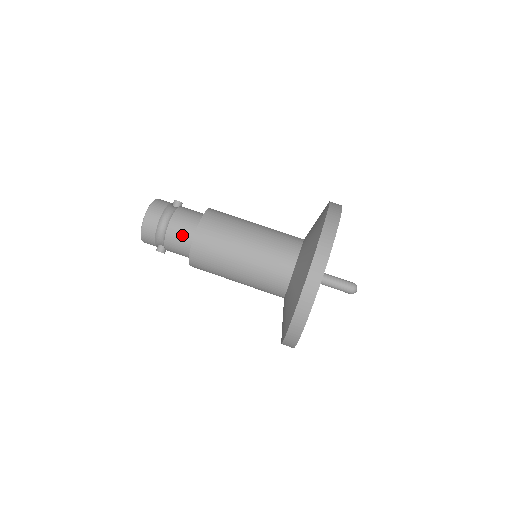
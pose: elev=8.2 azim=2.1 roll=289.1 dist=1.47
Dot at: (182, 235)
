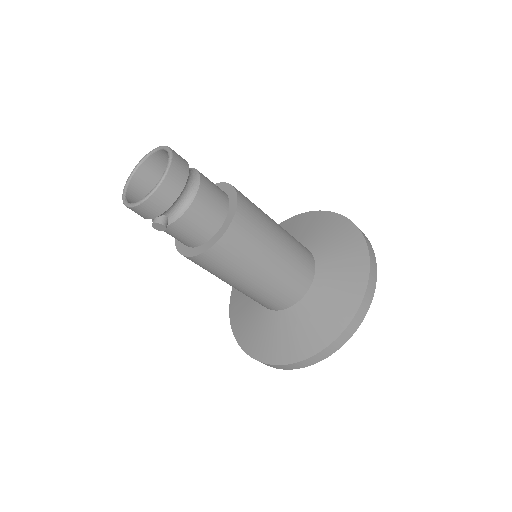
Dot at: (214, 206)
